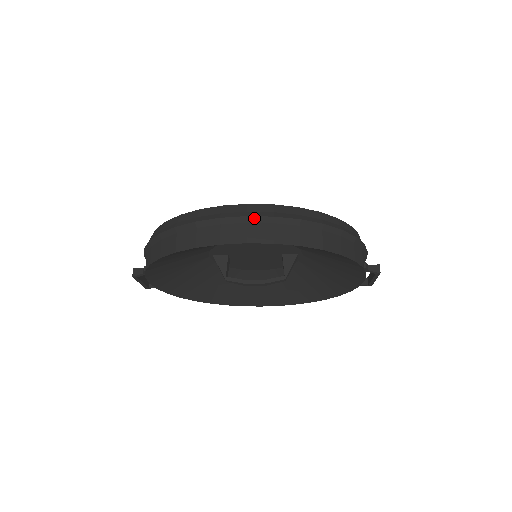
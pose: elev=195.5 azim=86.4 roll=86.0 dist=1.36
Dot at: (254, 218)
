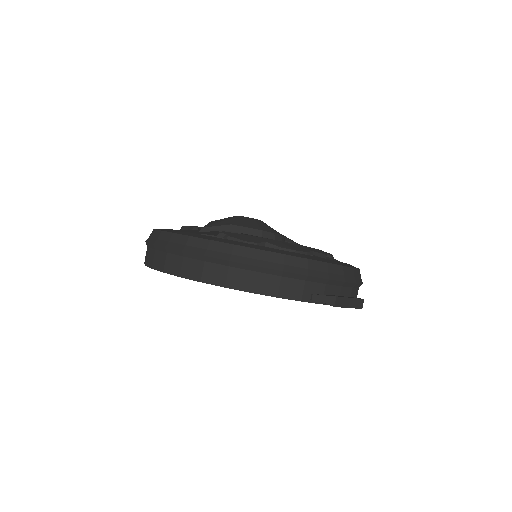
Dot at: (170, 250)
